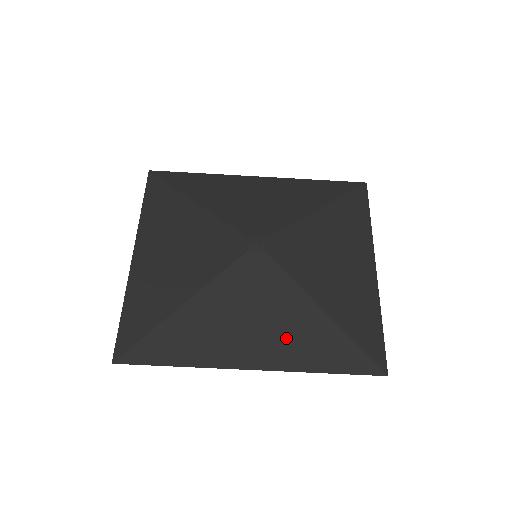
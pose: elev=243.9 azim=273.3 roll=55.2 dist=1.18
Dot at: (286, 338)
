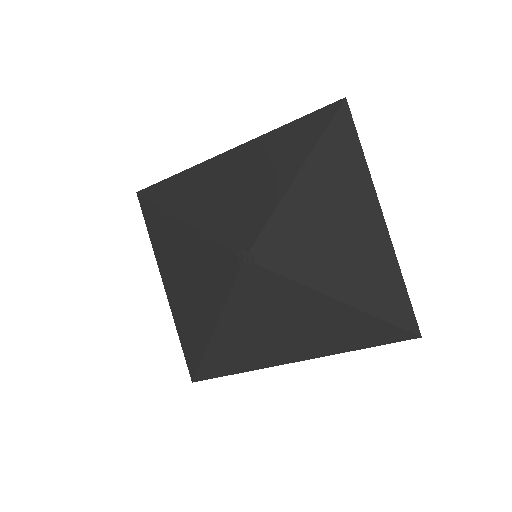
Dot at: (310, 331)
